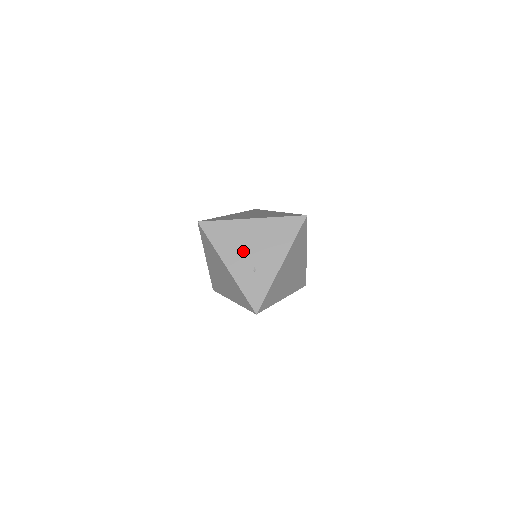
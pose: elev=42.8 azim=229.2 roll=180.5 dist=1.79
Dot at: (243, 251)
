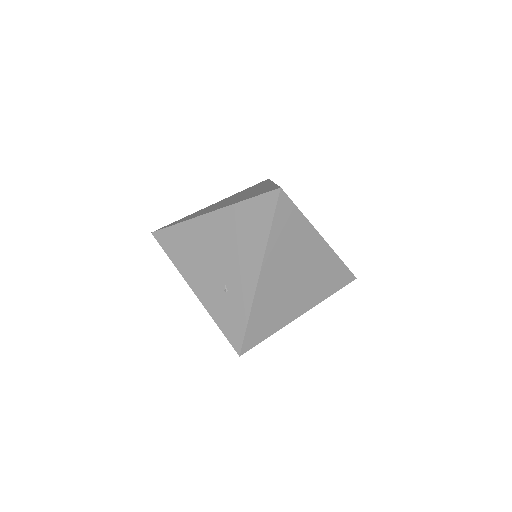
Dot at: (207, 264)
